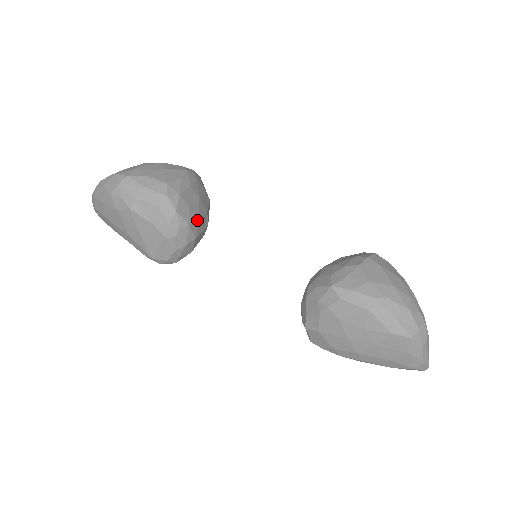
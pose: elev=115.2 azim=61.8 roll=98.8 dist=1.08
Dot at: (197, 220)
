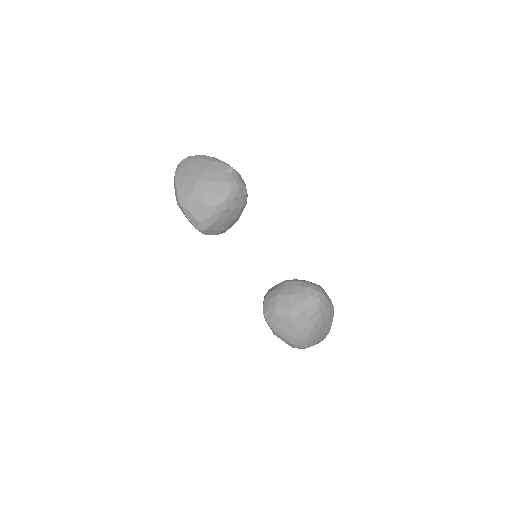
Dot at: (223, 230)
